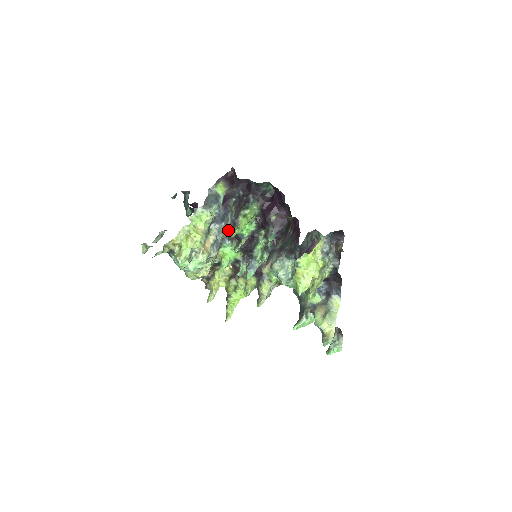
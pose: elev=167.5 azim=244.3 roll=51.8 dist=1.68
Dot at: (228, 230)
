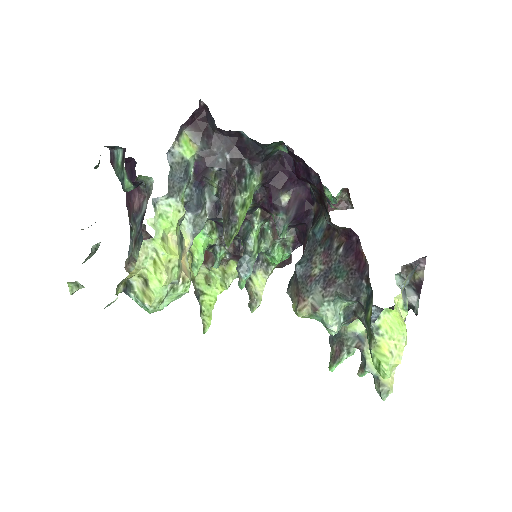
Dot at: (207, 219)
